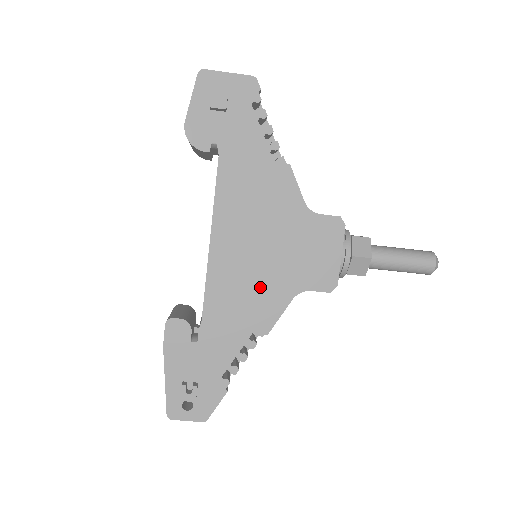
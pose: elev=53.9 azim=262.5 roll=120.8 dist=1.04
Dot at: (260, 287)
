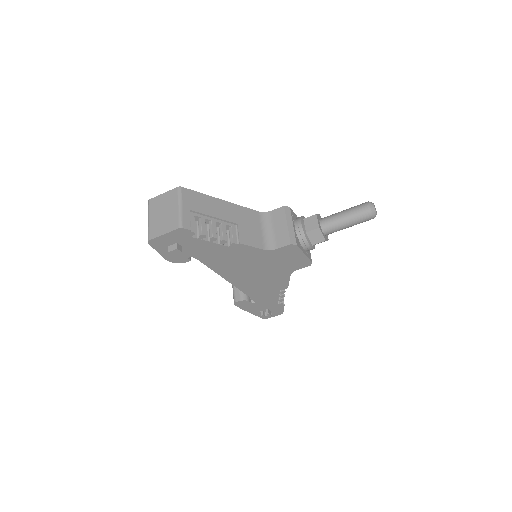
Dot at: (269, 280)
